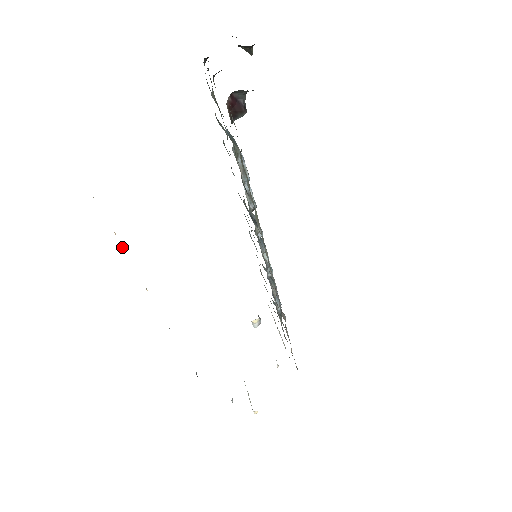
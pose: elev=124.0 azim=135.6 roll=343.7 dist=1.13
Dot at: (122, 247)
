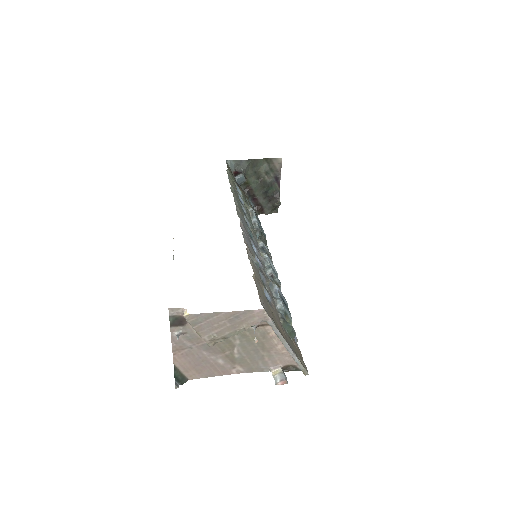
Dot at: (173, 259)
